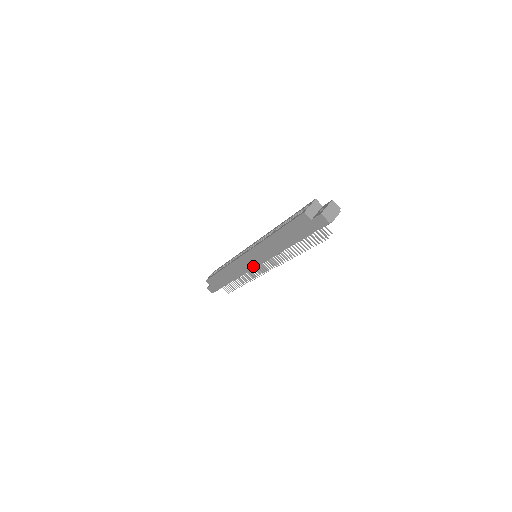
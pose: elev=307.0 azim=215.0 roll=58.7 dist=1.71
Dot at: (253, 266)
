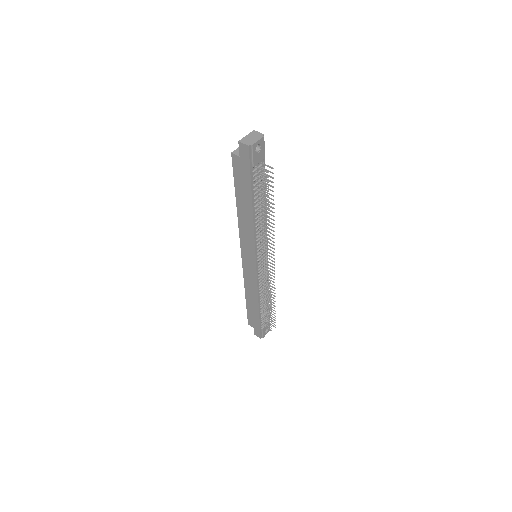
Dot at: (254, 266)
